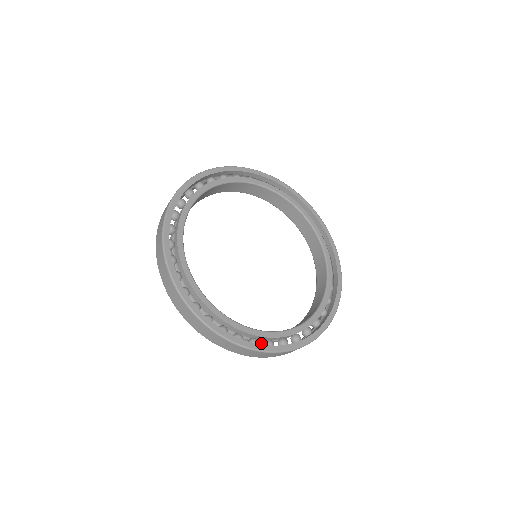
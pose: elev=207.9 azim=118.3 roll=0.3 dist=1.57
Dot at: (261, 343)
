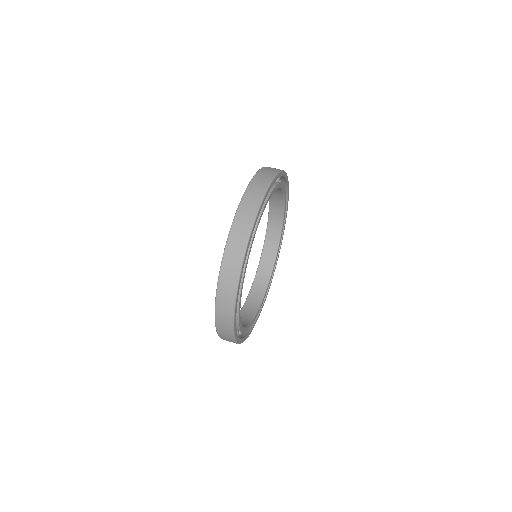
Dot at: occluded
